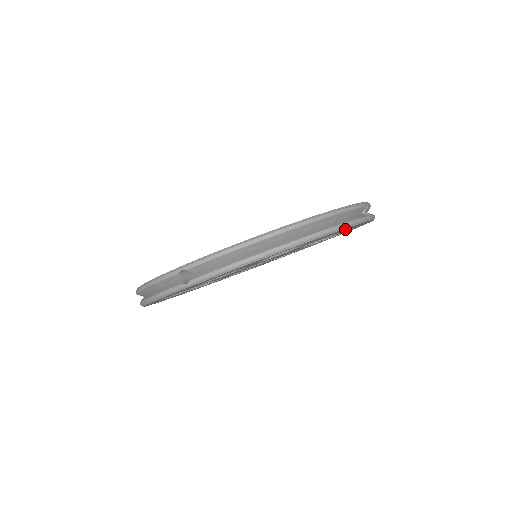
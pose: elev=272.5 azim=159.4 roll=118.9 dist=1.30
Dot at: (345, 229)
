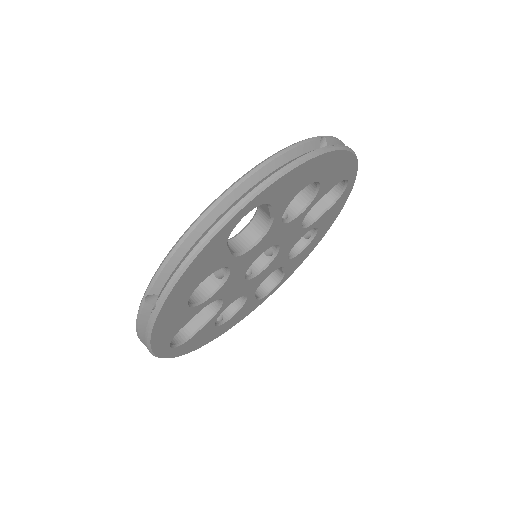
Dot at: (303, 173)
